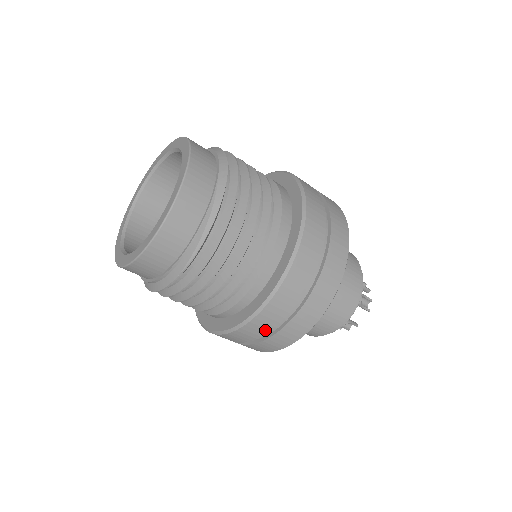
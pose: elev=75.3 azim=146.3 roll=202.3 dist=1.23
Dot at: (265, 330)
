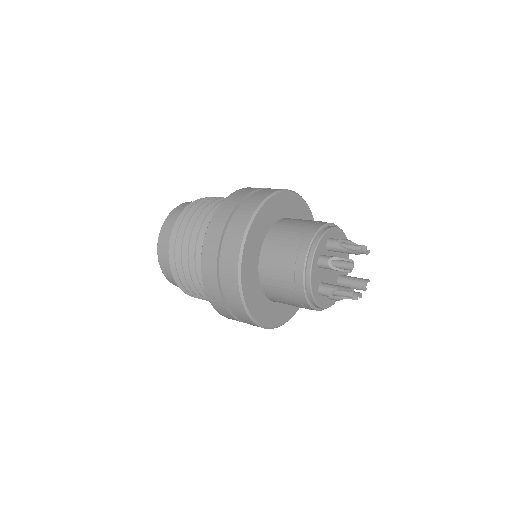
Dot at: (222, 305)
